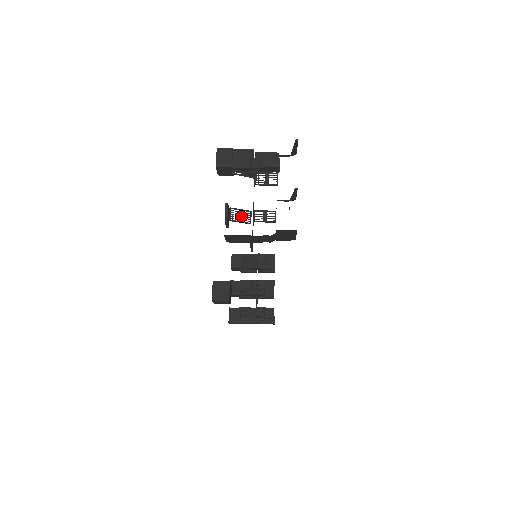
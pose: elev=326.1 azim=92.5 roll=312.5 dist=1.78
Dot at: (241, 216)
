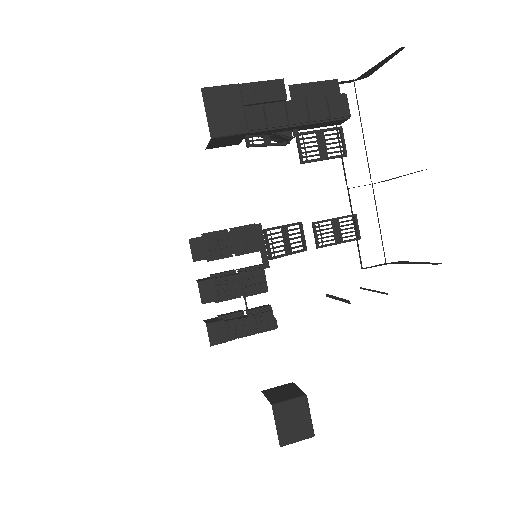
Dot at: (287, 240)
